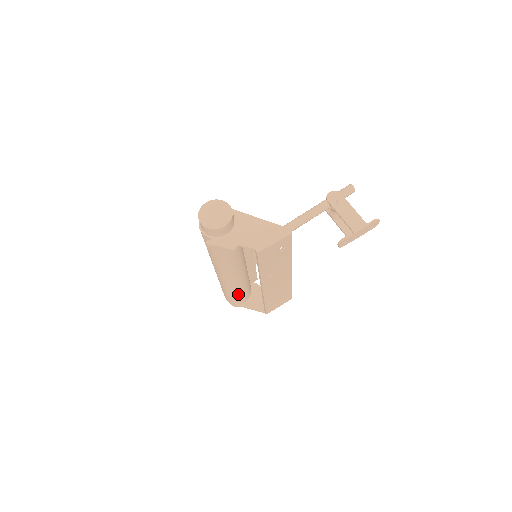
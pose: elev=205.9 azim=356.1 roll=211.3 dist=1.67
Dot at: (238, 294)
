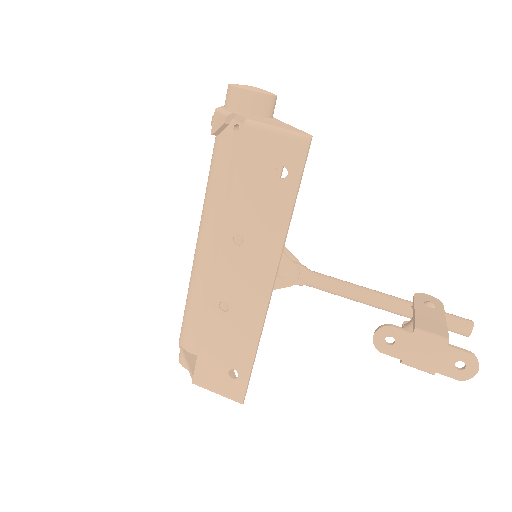
Dot at: (194, 313)
